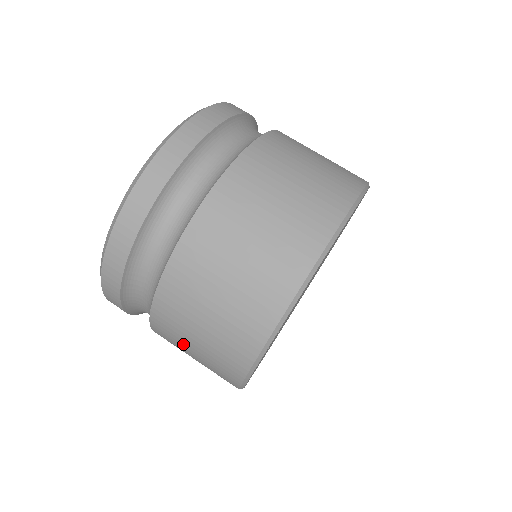
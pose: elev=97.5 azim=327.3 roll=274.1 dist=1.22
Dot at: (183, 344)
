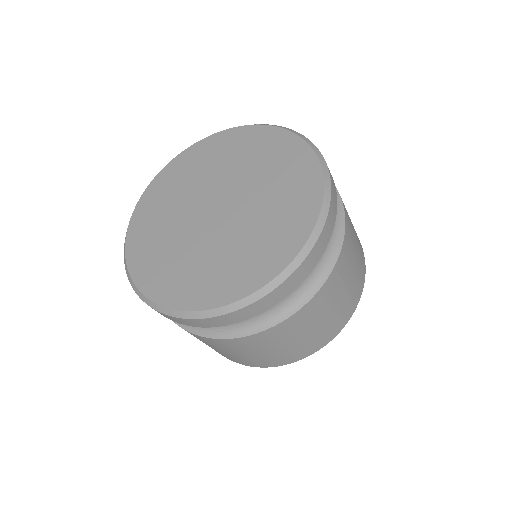
Dot at: occluded
